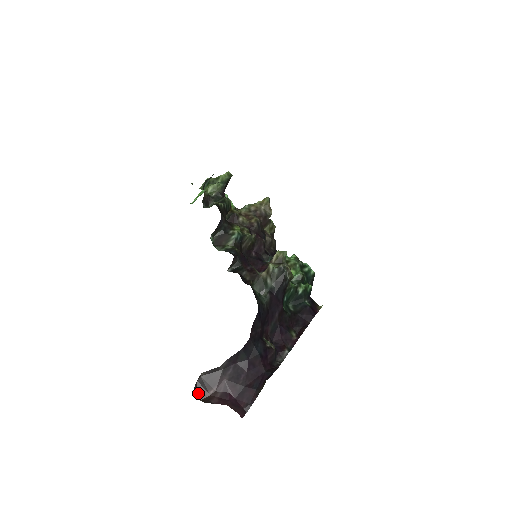
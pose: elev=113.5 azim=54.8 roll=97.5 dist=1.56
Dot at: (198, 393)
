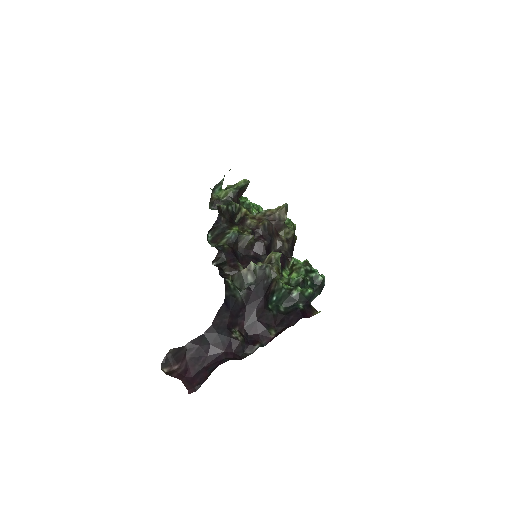
Dot at: (165, 366)
